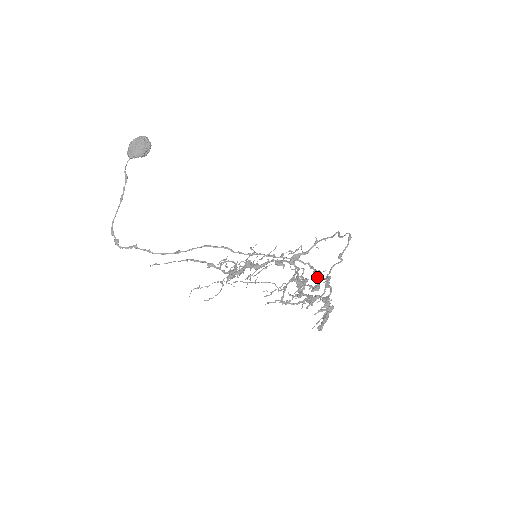
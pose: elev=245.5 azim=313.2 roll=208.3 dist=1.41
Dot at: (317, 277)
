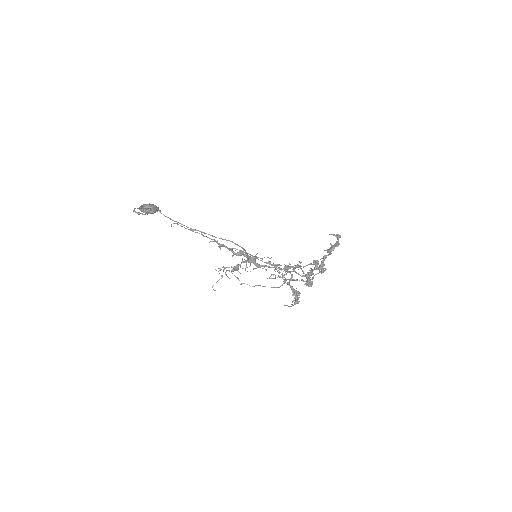
Dot at: (311, 271)
